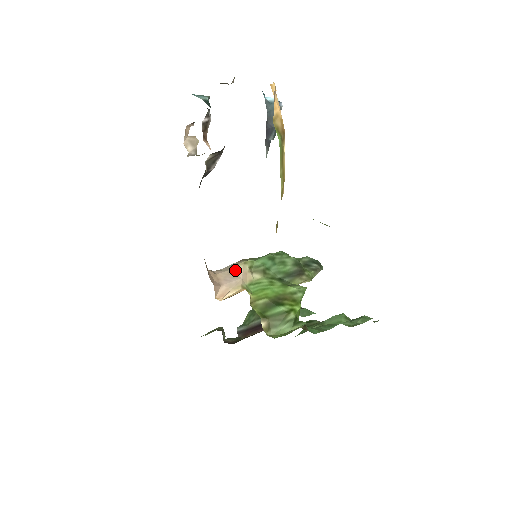
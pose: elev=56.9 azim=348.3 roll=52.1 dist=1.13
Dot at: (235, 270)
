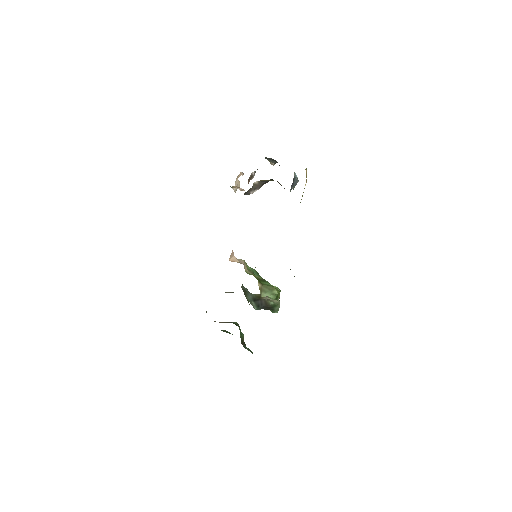
Dot at: occluded
